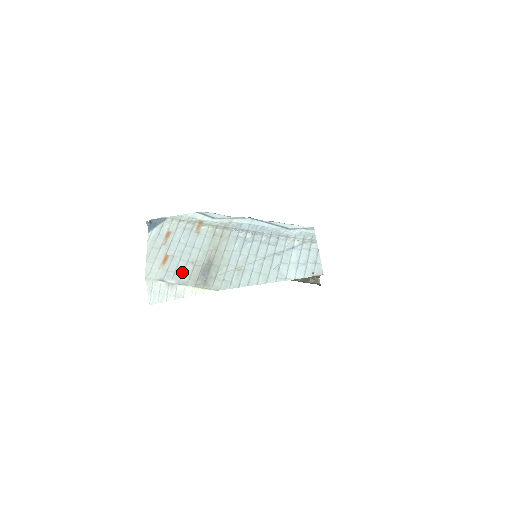
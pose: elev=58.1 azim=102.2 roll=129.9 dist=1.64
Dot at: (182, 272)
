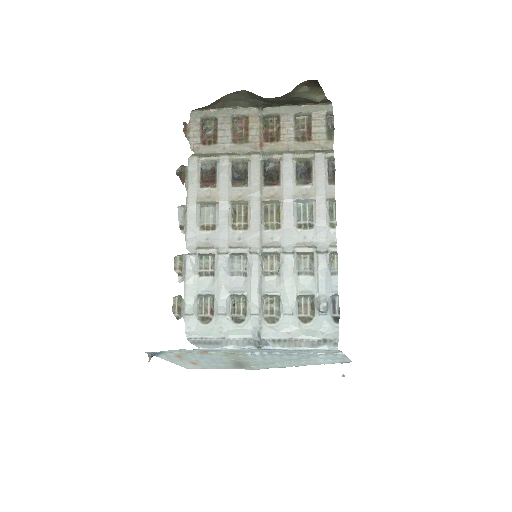
Dot at: (217, 366)
